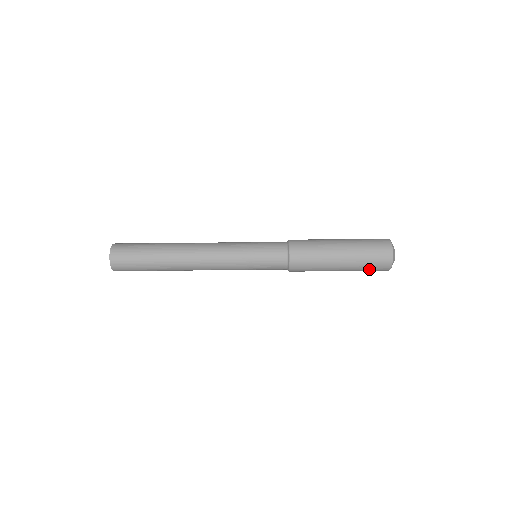
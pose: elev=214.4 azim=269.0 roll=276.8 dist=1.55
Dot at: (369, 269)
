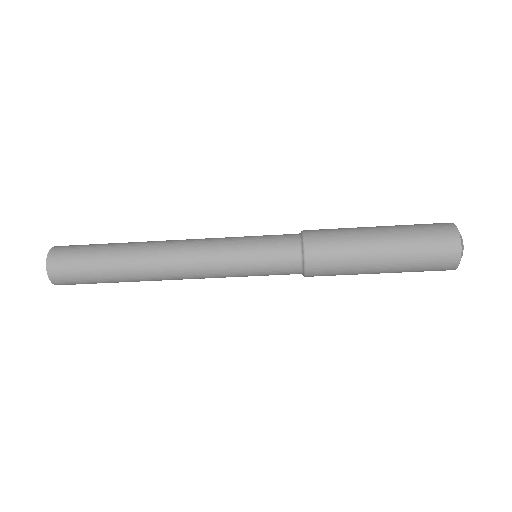
Dot at: (427, 259)
